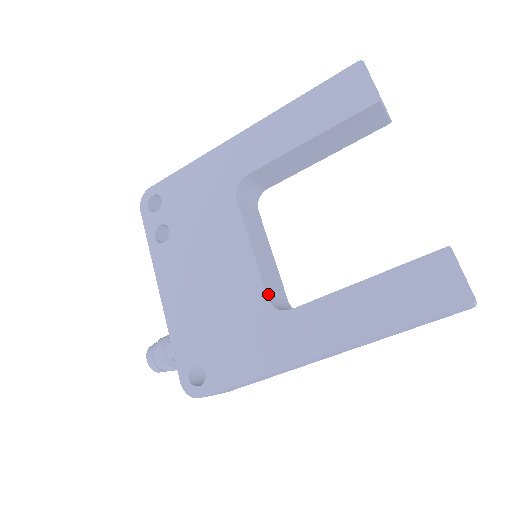
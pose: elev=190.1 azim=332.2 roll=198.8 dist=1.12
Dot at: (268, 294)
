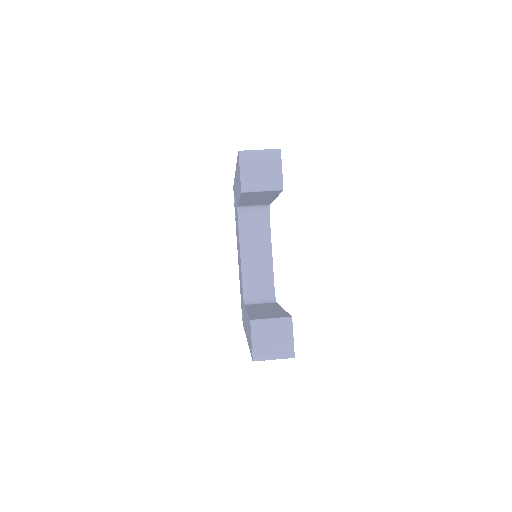
Dot at: (245, 288)
